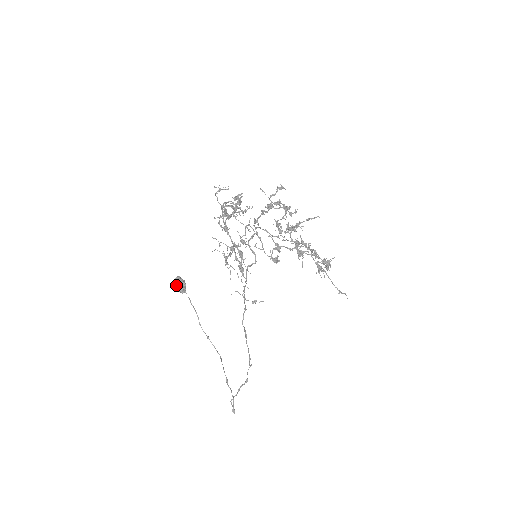
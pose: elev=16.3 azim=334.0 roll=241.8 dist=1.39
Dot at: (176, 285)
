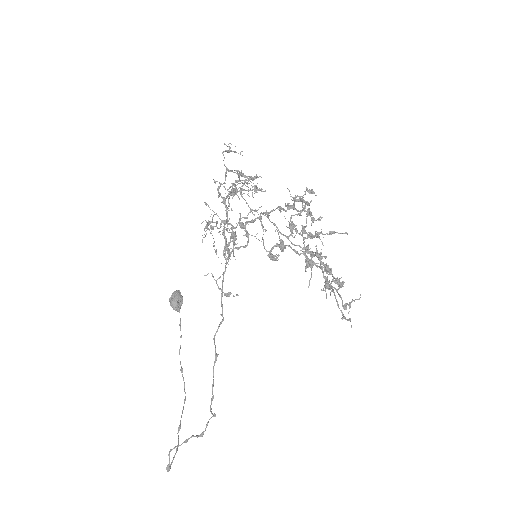
Dot at: (171, 298)
